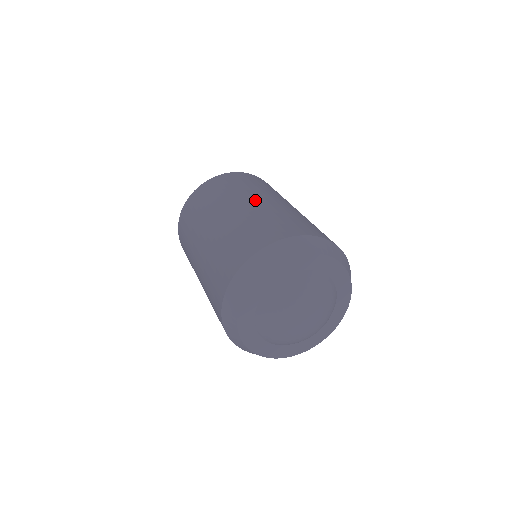
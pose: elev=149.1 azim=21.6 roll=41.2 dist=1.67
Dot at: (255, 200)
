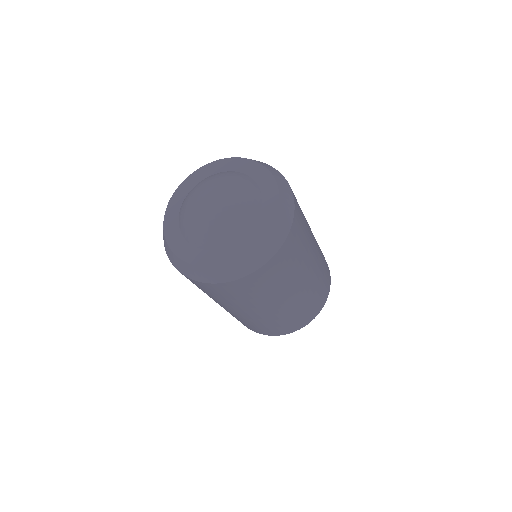
Dot at: occluded
